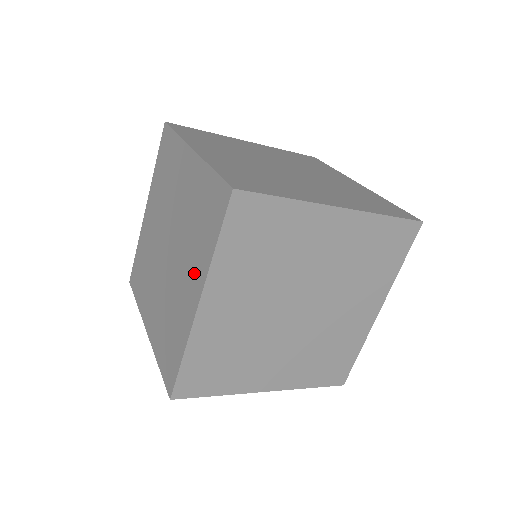
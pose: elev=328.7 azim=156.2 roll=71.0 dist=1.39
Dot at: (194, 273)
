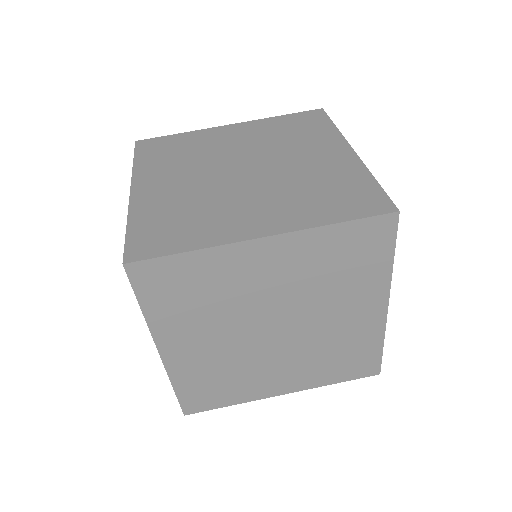
Dot at: occluded
